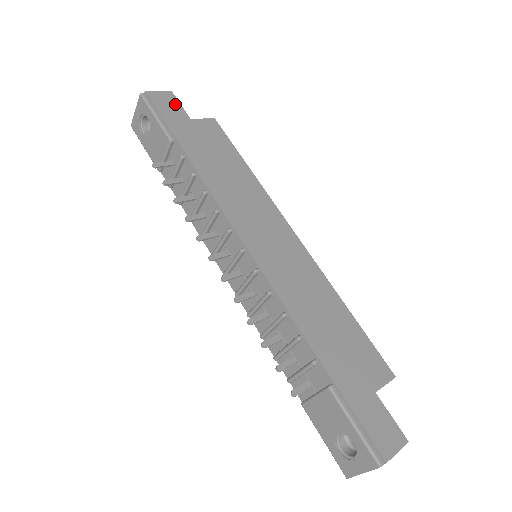
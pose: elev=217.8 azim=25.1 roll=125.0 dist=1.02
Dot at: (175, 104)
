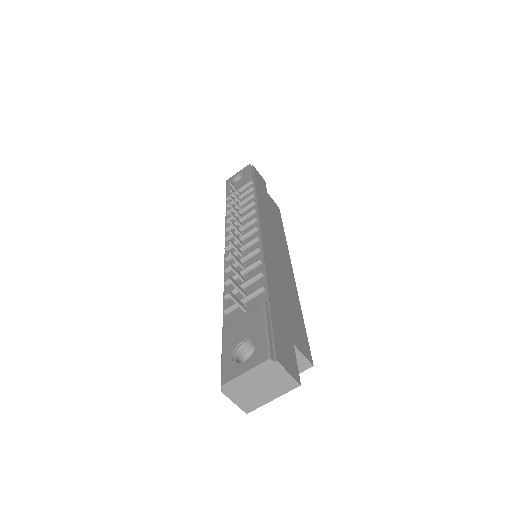
Dot at: (264, 183)
